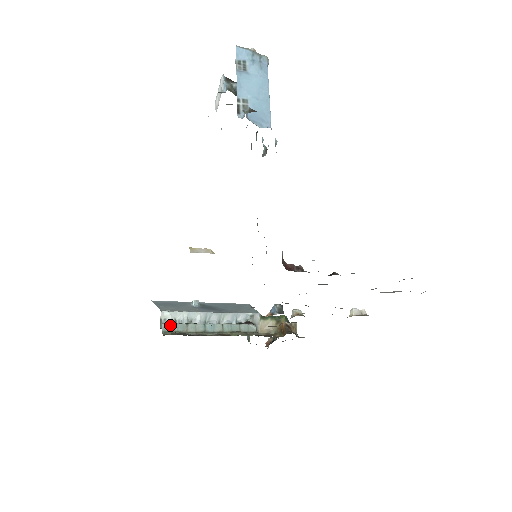
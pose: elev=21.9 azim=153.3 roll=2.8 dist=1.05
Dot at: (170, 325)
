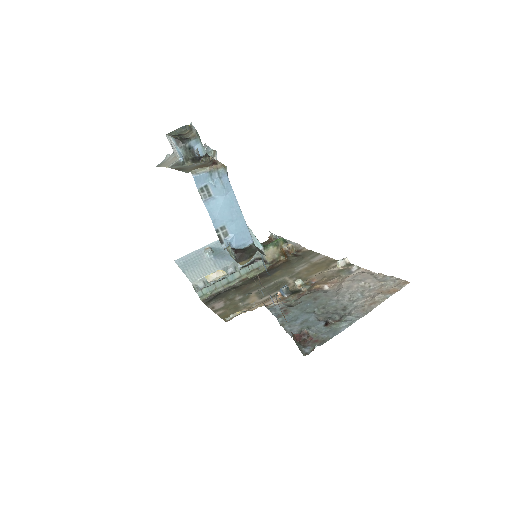
Dot at: (203, 291)
